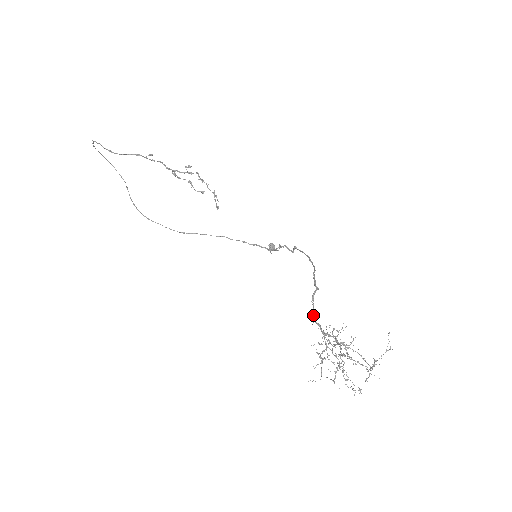
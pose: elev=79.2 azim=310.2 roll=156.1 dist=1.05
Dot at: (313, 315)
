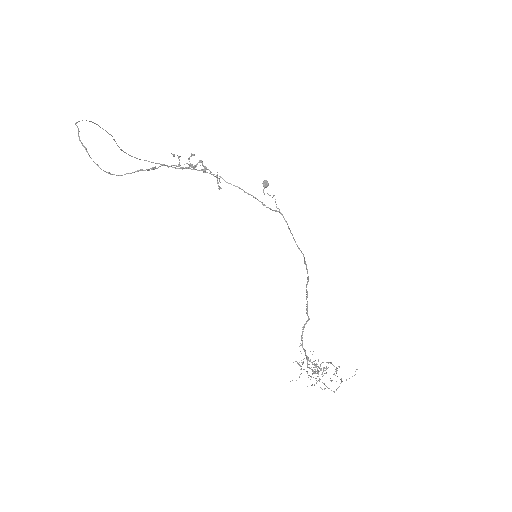
Dot at: (301, 340)
